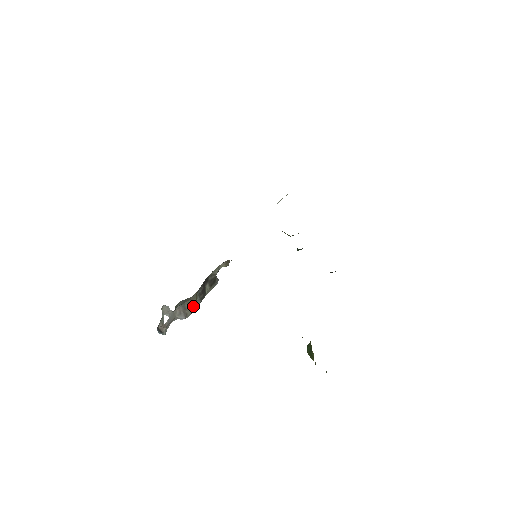
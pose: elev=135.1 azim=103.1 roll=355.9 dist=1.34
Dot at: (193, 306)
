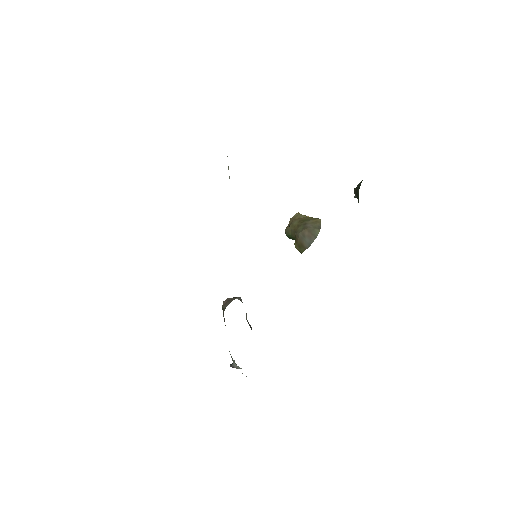
Dot at: occluded
